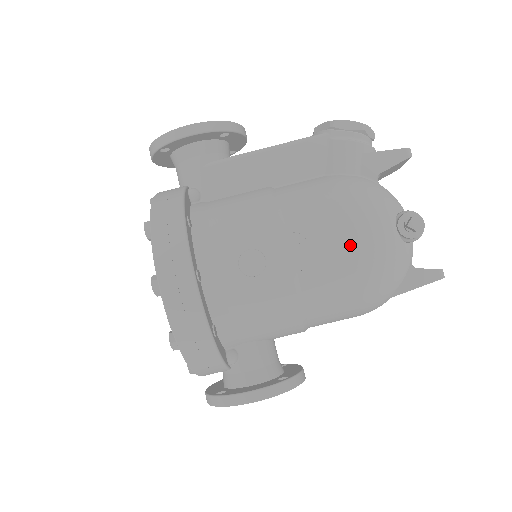
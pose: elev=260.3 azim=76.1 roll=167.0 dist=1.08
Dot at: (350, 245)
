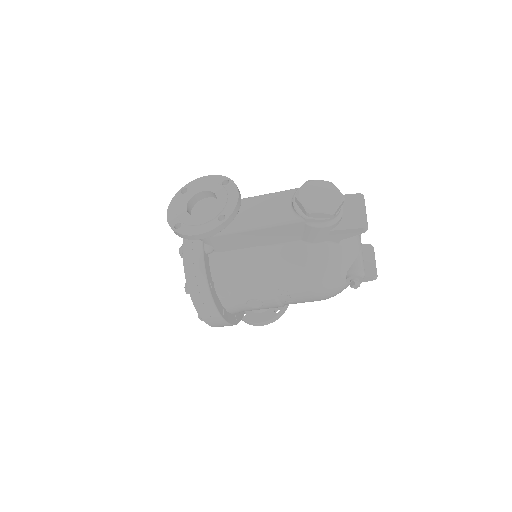
Dot at: (314, 296)
